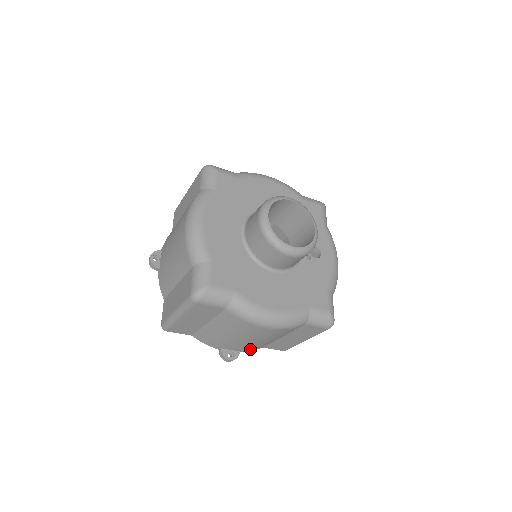
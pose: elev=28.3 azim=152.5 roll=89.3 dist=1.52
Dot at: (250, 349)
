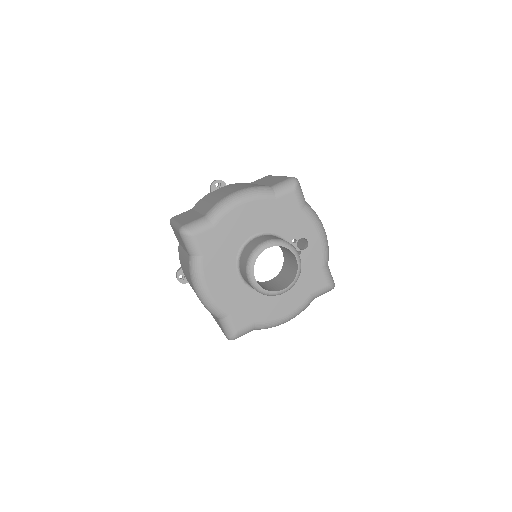
Dot at: occluded
